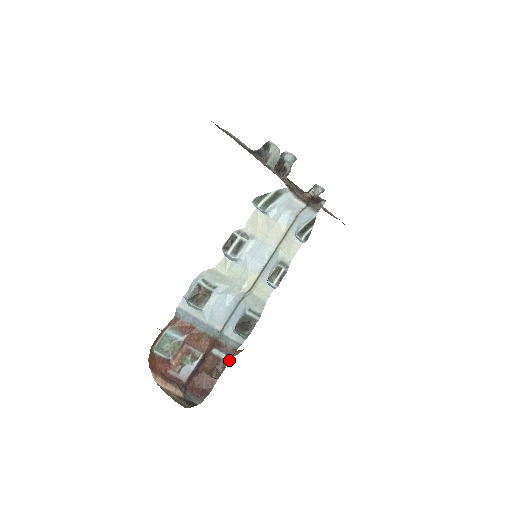
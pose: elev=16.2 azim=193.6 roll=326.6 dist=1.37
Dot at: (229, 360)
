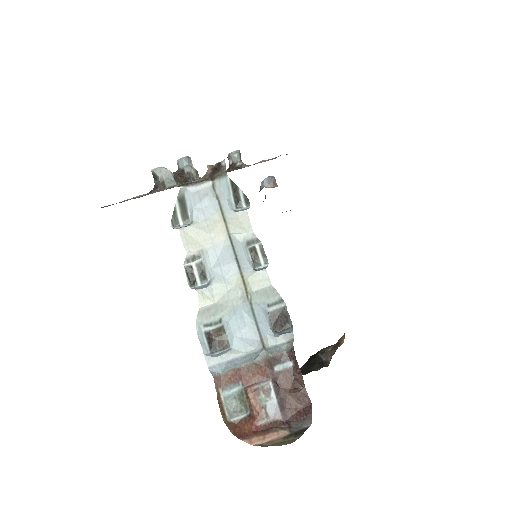
Dot at: (297, 362)
